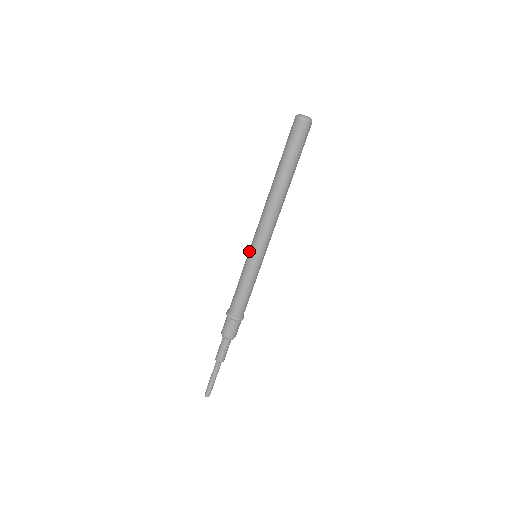
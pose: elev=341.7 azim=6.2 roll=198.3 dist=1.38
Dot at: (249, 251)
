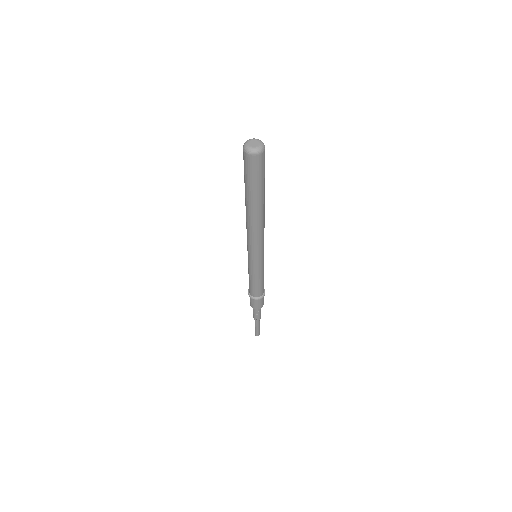
Dot at: (248, 258)
